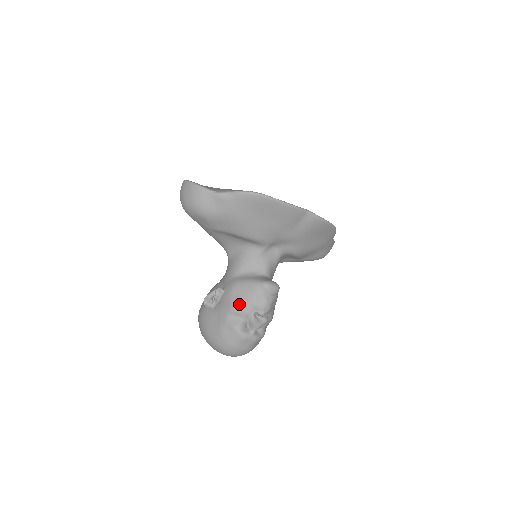
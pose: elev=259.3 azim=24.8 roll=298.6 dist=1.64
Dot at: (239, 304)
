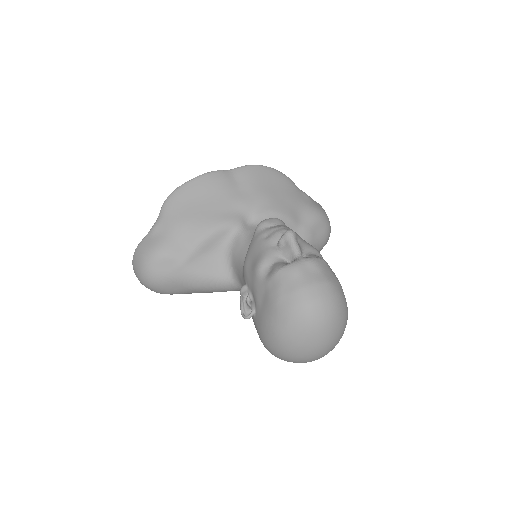
Dot at: (257, 259)
